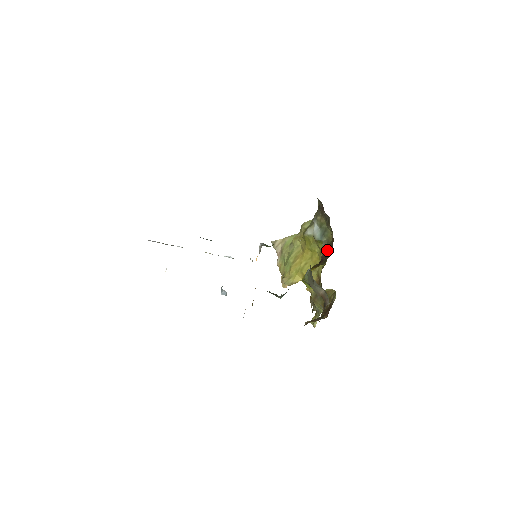
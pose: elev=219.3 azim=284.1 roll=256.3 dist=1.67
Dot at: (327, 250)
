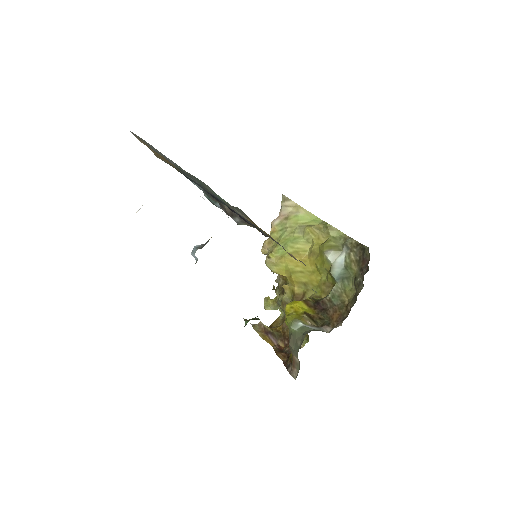
Dot at: (333, 306)
